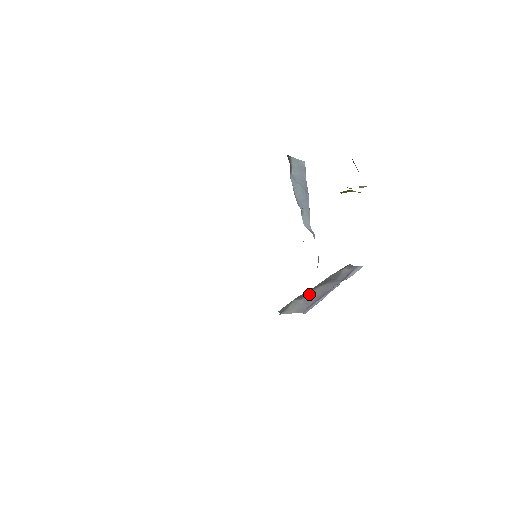
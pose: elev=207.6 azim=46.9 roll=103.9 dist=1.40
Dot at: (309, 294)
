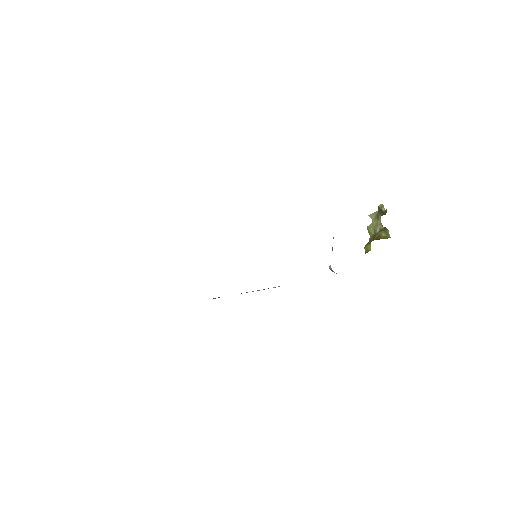
Dot at: occluded
